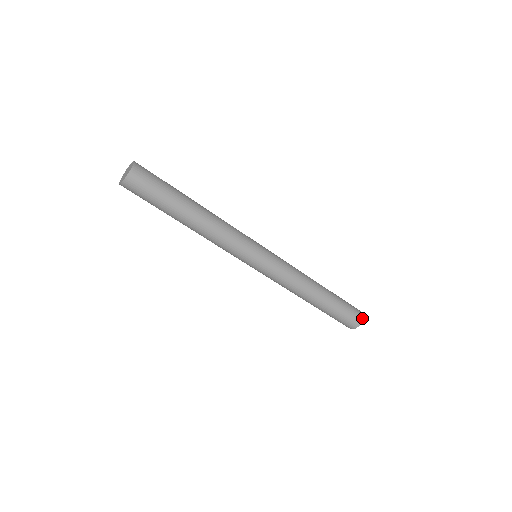
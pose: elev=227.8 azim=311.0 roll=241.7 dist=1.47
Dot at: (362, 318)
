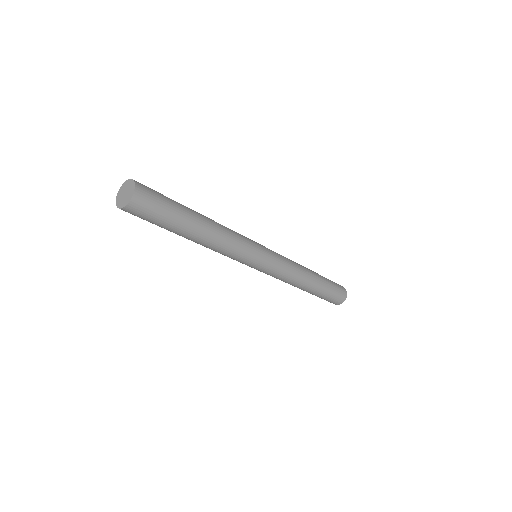
Dot at: occluded
